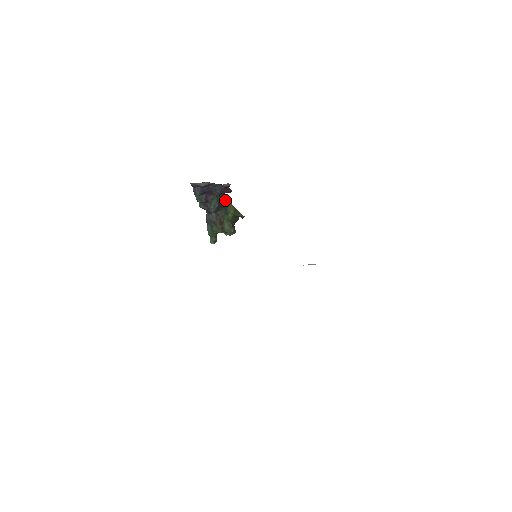
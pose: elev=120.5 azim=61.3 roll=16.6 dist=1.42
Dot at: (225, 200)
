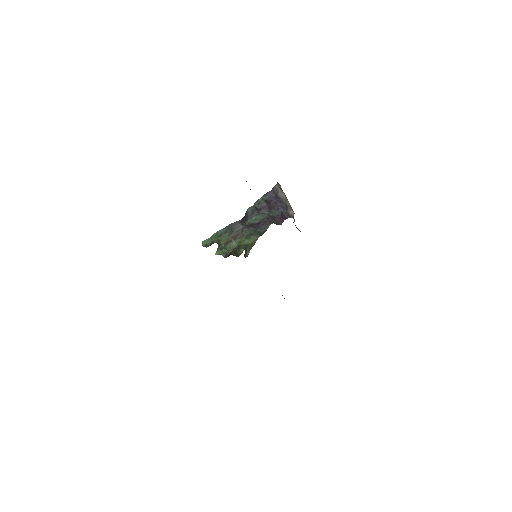
Dot at: (264, 227)
